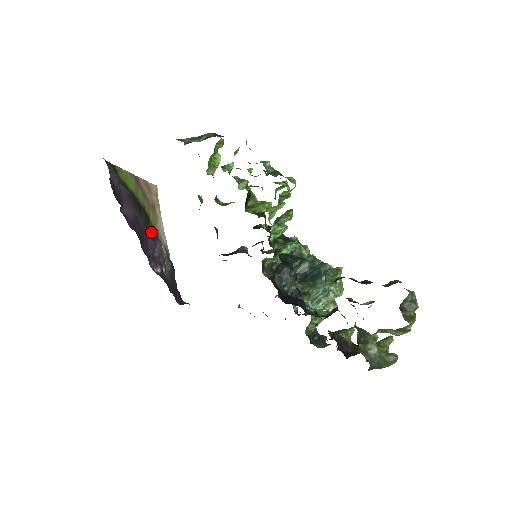
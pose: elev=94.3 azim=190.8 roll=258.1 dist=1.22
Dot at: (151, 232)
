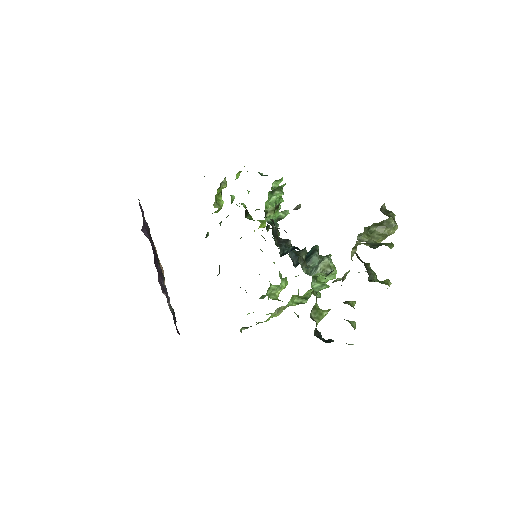
Dot at: occluded
